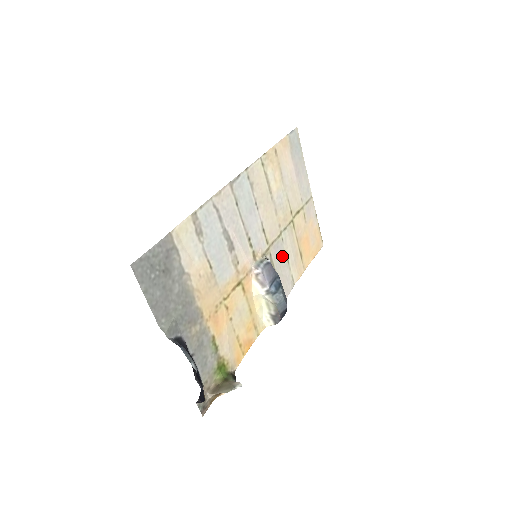
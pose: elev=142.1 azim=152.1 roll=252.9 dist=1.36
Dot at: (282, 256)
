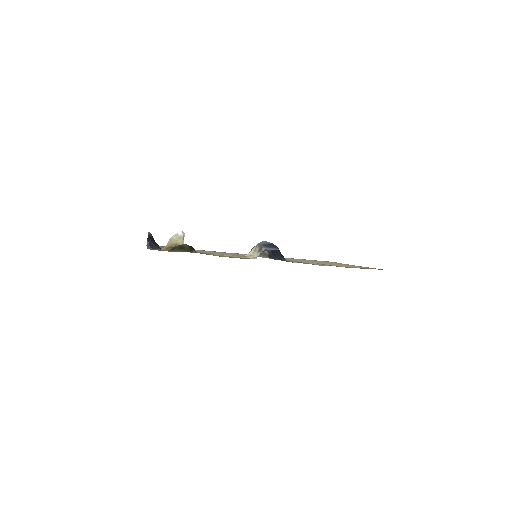
Dot at: occluded
